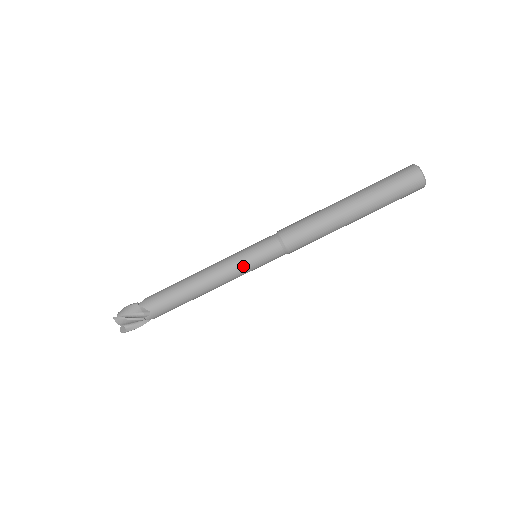
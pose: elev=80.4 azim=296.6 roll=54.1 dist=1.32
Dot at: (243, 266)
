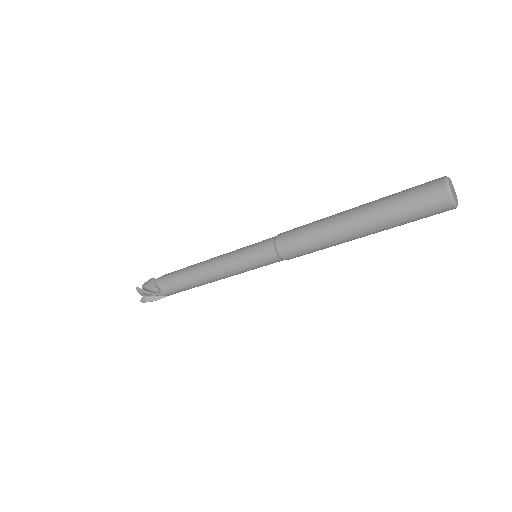
Dot at: (238, 264)
